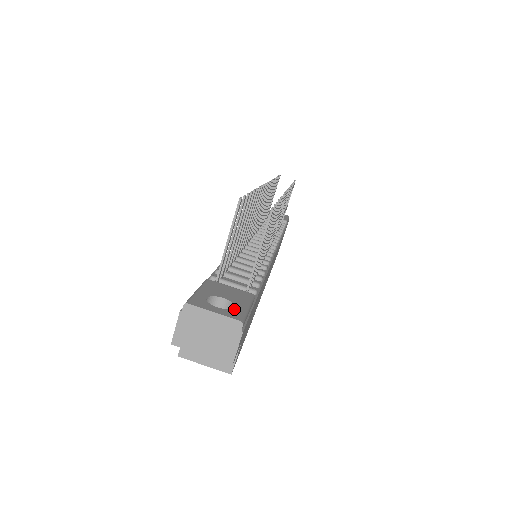
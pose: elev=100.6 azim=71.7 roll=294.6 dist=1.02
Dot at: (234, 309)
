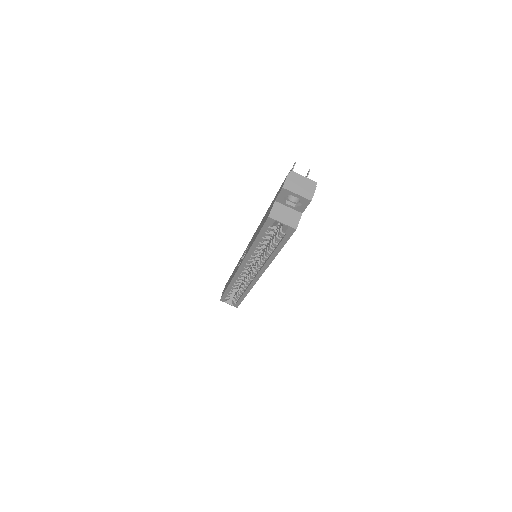
Dot at: occluded
